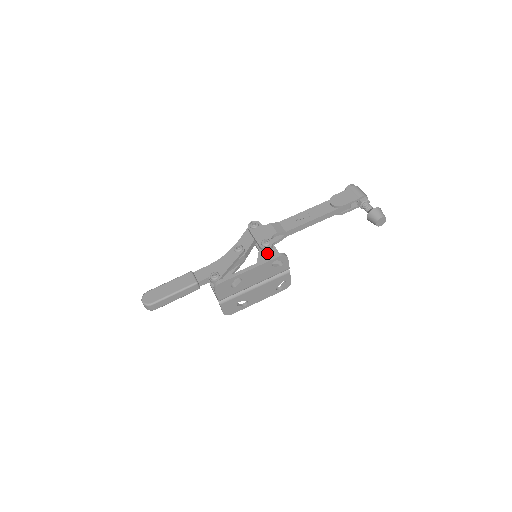
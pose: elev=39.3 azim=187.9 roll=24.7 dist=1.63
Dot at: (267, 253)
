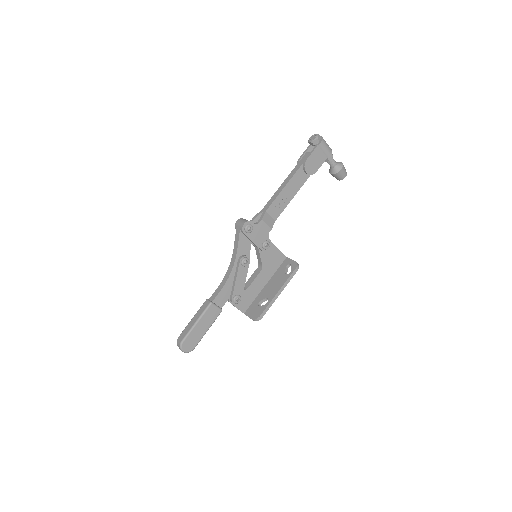
Dot at: (267, 252)
